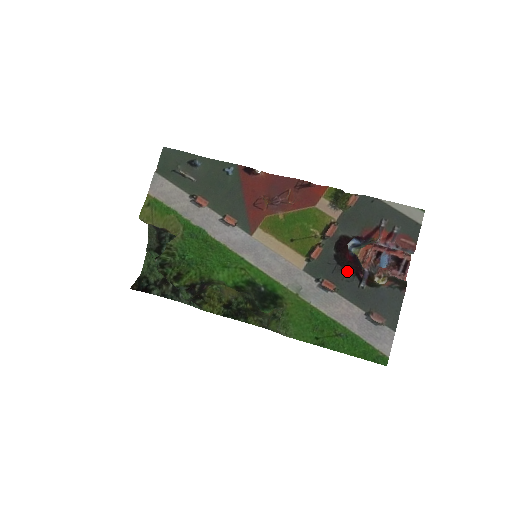
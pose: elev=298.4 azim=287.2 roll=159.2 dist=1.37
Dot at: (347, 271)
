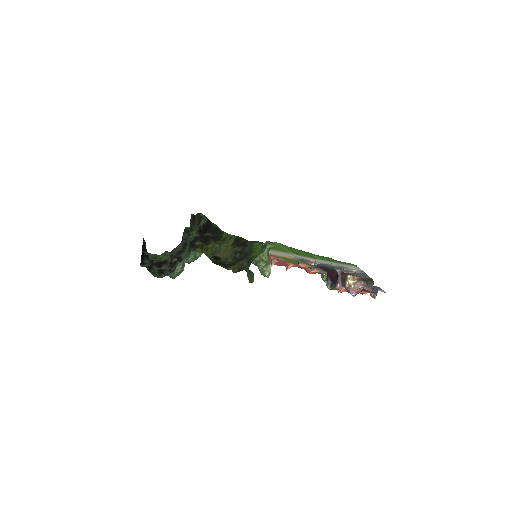
Dot at: (326, 268)
